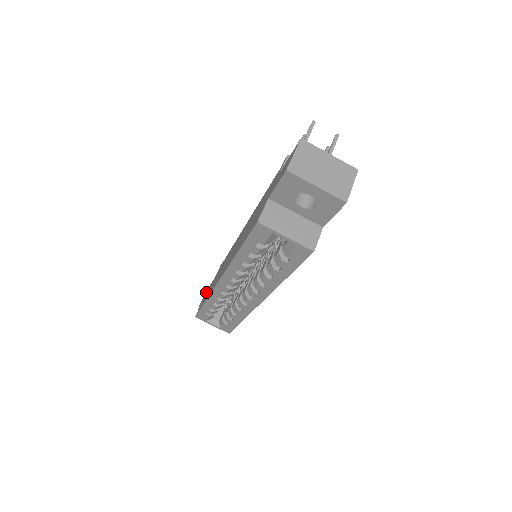
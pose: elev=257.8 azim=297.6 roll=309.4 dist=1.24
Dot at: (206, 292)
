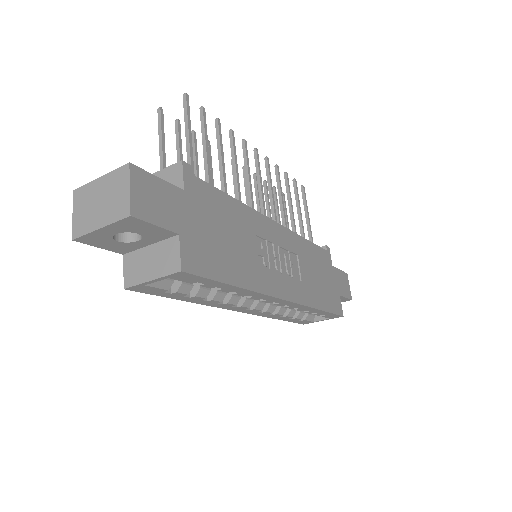
Dot at: occluded
